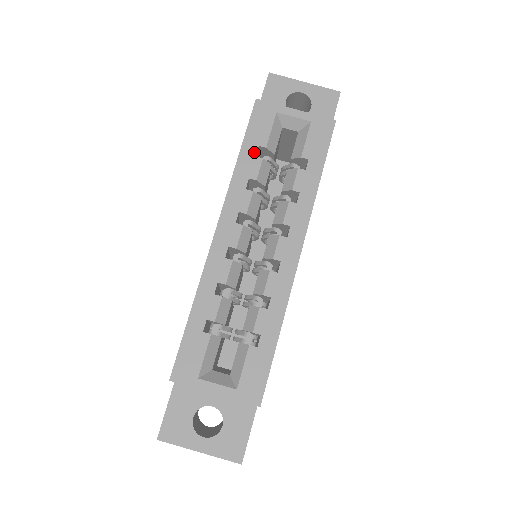
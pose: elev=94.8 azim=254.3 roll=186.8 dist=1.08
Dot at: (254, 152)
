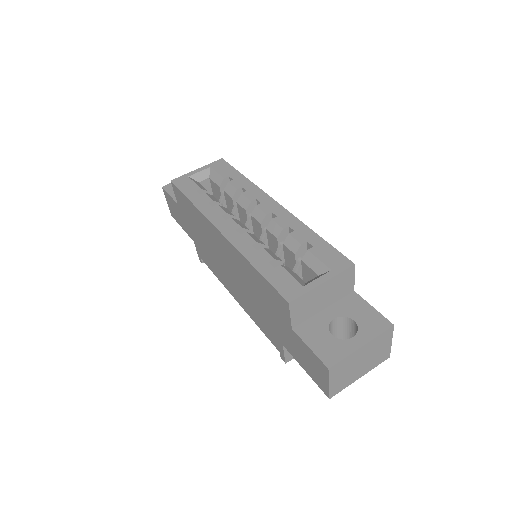
Dot at: (197, 194)
